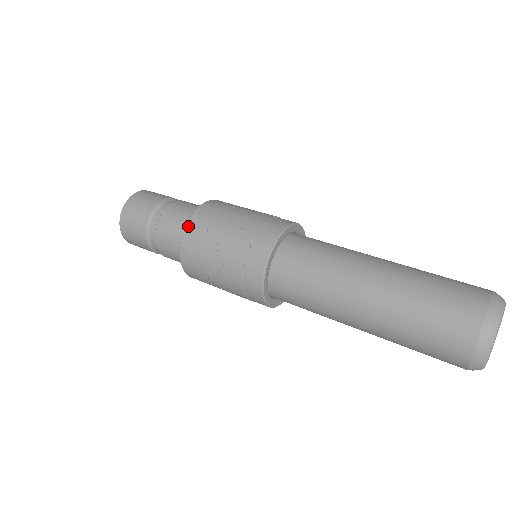
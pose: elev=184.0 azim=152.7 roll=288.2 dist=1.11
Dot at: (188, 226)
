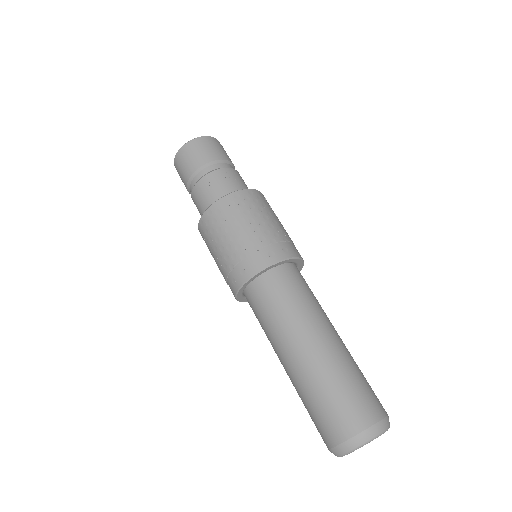
Dot at: (244, 191)
